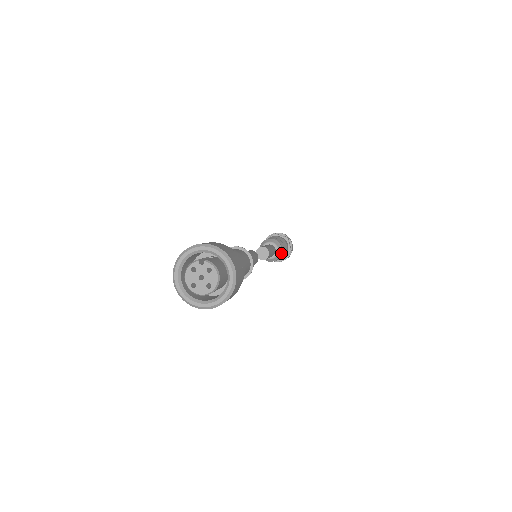
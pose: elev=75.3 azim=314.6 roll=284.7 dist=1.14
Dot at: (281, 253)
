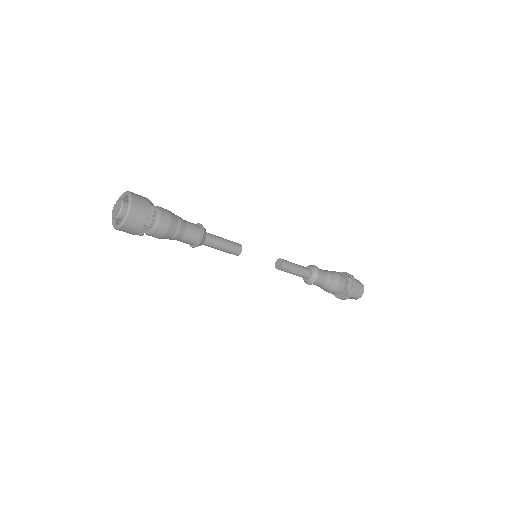
Dot at: (317, 269)
